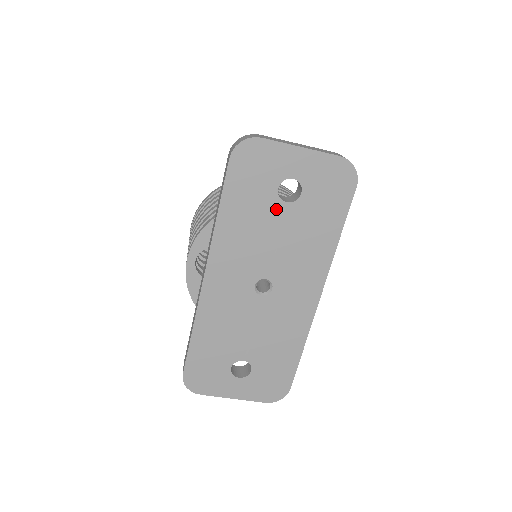
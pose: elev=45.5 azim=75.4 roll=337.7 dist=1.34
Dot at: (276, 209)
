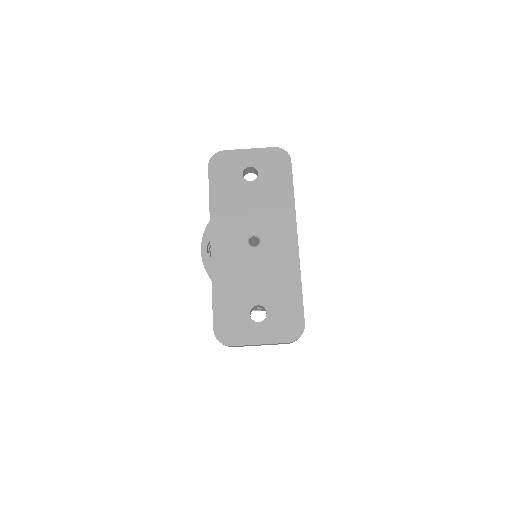
Dot at: (245, 187)
